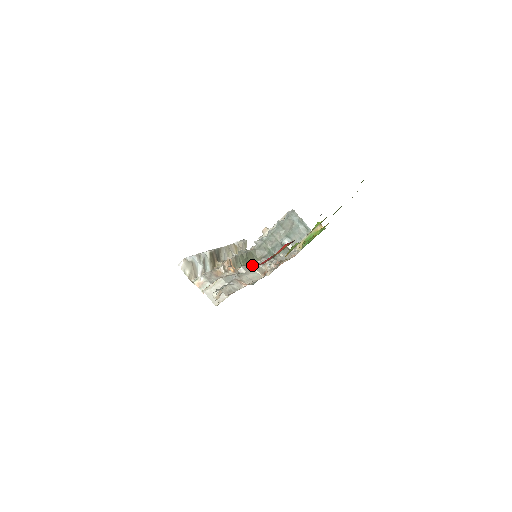
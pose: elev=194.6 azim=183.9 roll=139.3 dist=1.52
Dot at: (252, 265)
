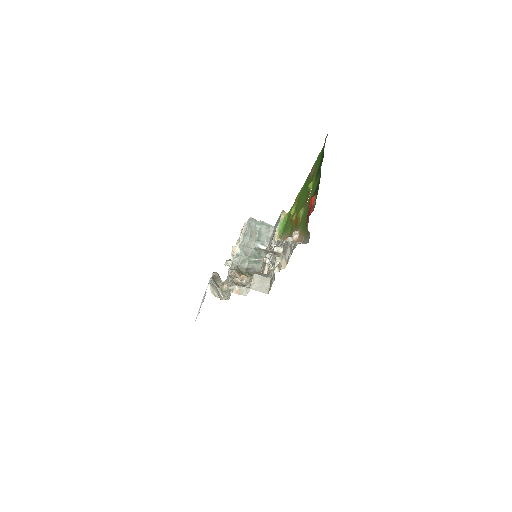
Dot at: occluded
